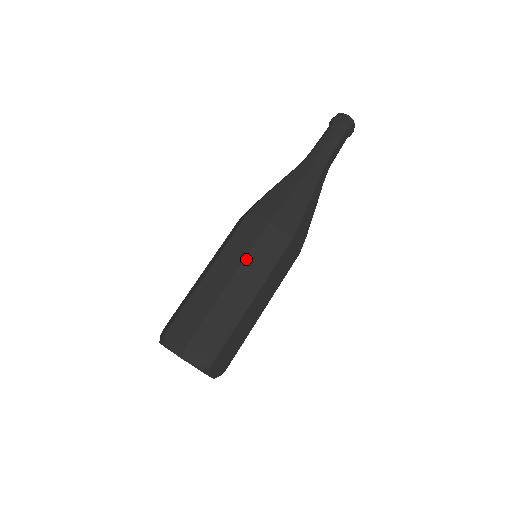
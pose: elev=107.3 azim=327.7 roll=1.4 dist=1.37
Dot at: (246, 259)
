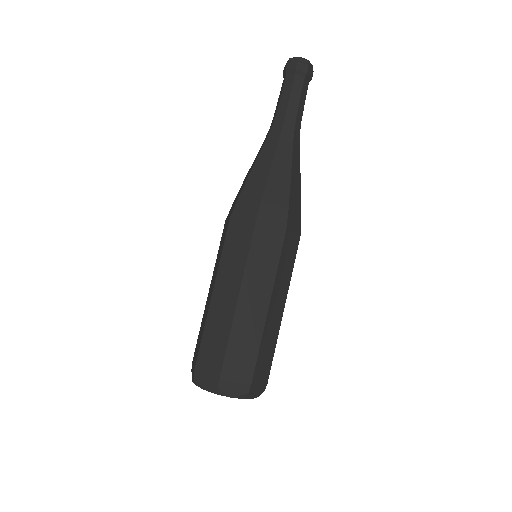
Dot at: (276, 279)
